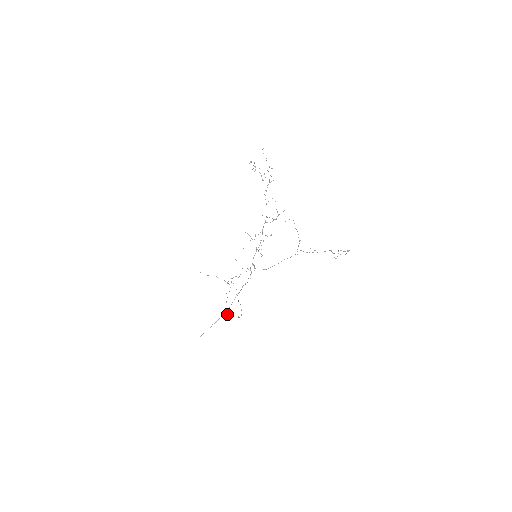
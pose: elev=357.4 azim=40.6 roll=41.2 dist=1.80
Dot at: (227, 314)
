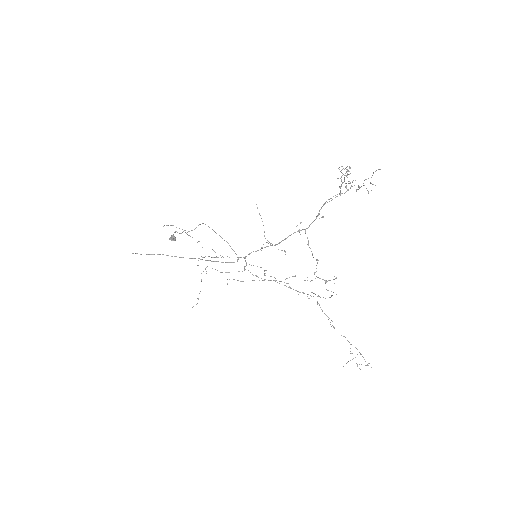
Dot at: occluded
